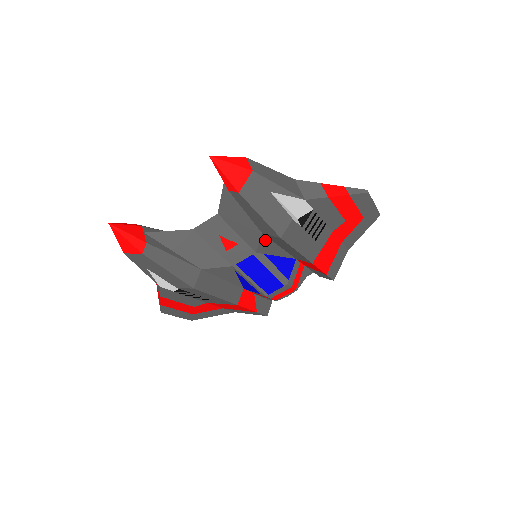
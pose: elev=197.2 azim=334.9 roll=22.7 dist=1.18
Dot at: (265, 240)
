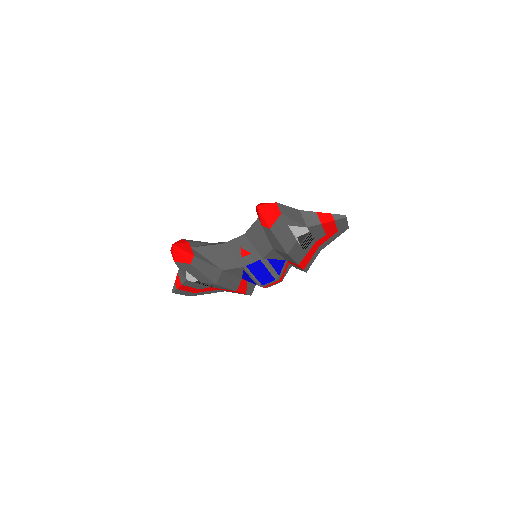
Dot at: (272, 252)
